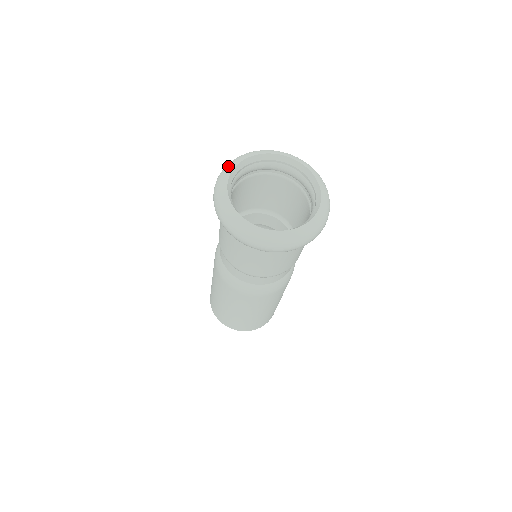
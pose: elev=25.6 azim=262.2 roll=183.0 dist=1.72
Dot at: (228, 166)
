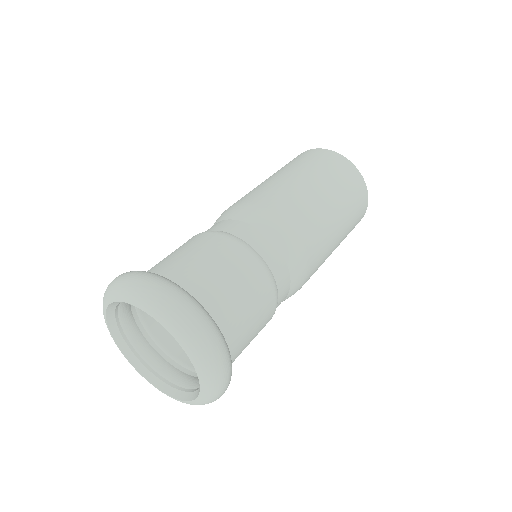
Dot at: occluded
